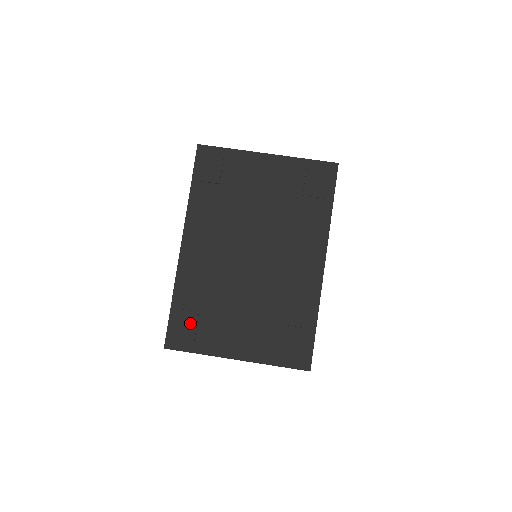
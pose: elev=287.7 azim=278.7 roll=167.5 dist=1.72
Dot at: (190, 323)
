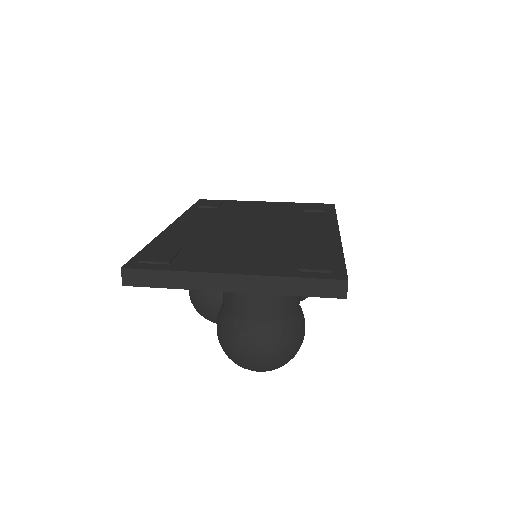
Dot at: (167, 253)
